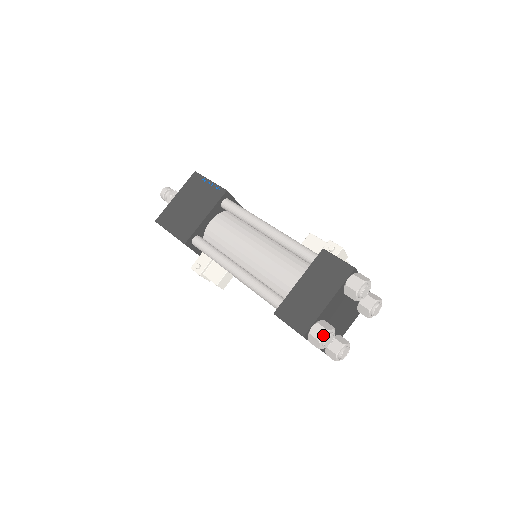
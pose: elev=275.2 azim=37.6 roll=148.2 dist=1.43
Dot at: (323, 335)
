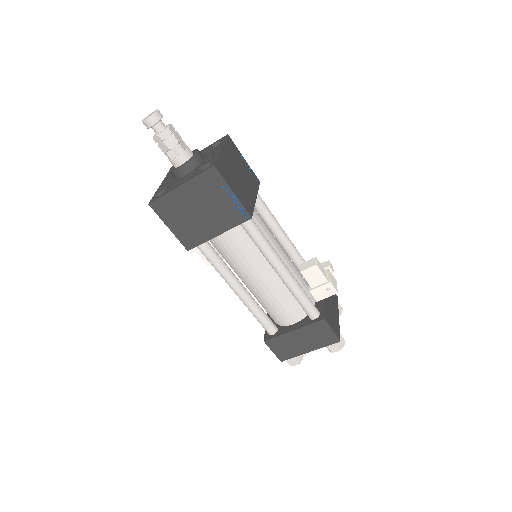
Dot at: (295, 365)
